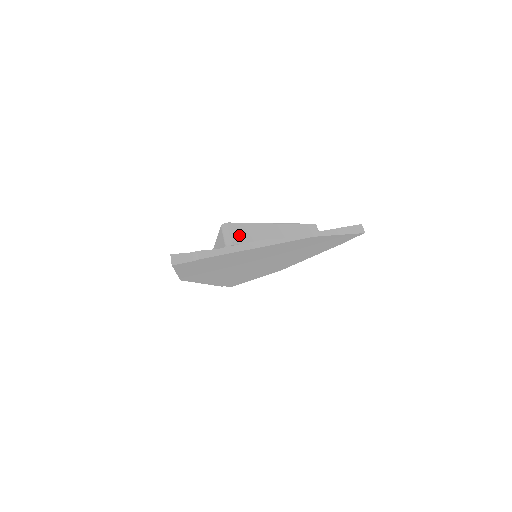
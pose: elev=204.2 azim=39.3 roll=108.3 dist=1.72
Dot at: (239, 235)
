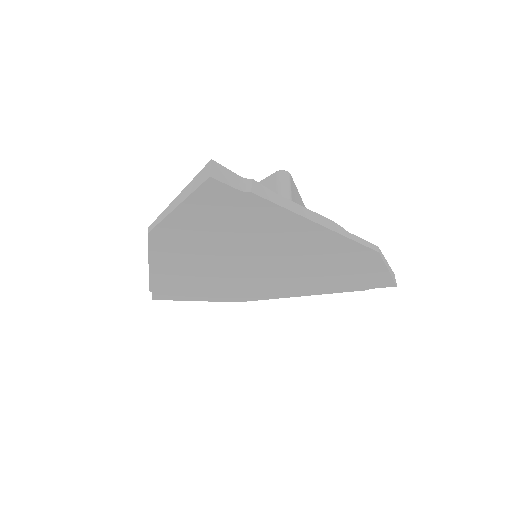
Dot at: (295, 199)
